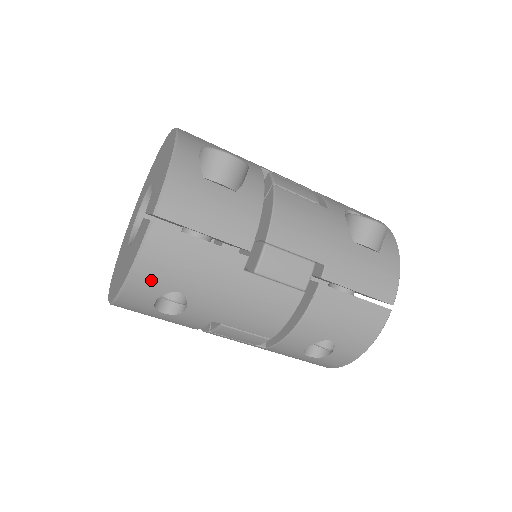
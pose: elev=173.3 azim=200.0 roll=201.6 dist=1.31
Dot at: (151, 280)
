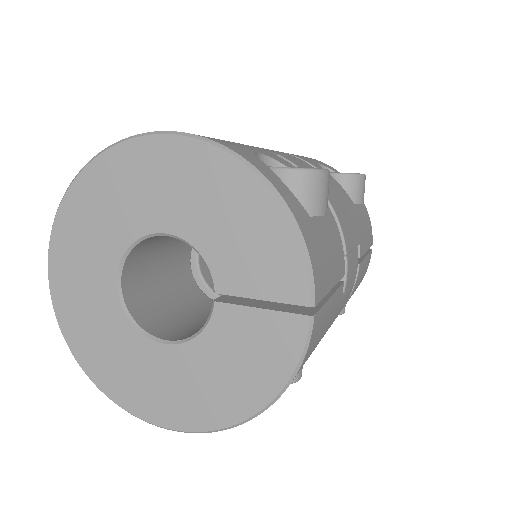
Dot at: occluded
